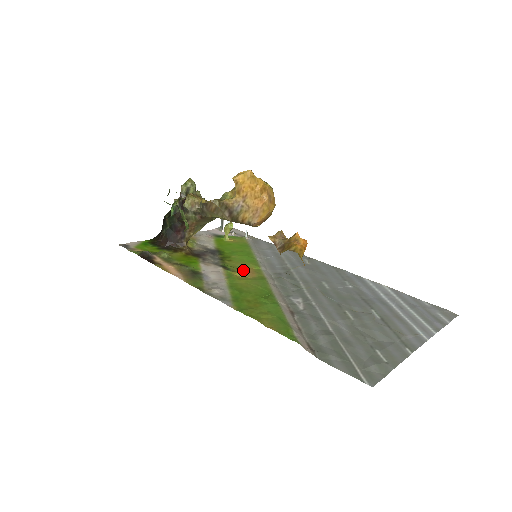
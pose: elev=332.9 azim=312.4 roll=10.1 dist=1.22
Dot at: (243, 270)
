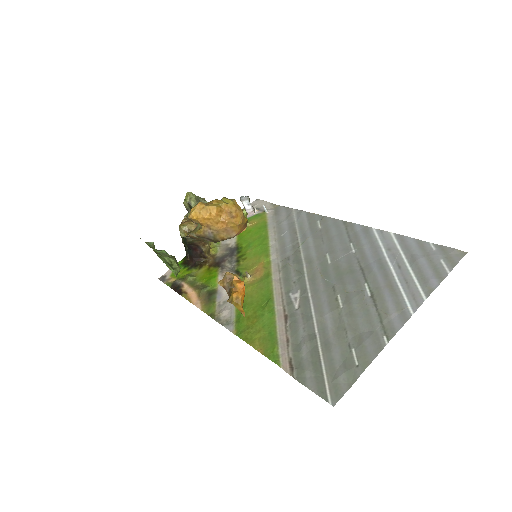
Dot at: (253, 270)
